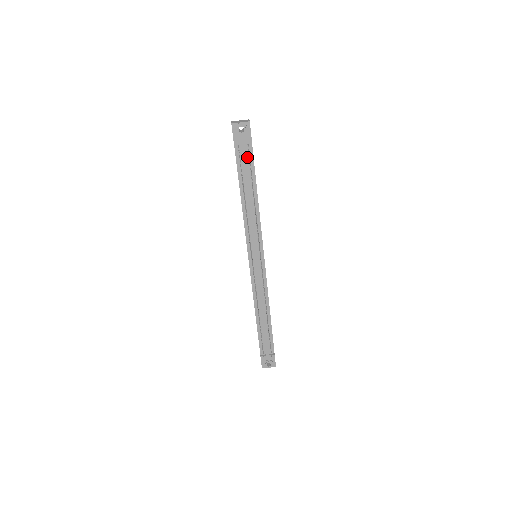
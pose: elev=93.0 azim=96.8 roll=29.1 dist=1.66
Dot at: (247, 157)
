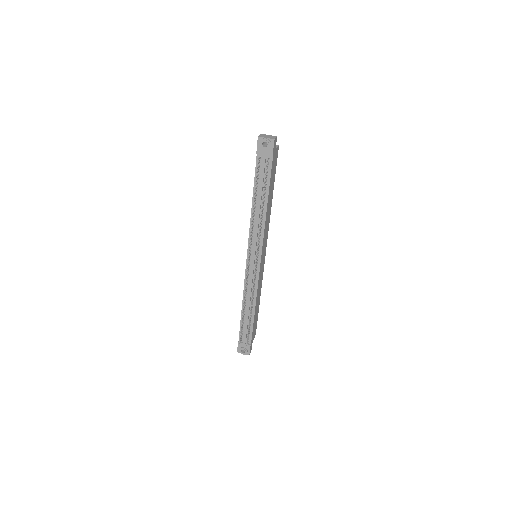
Dot at: occluded
